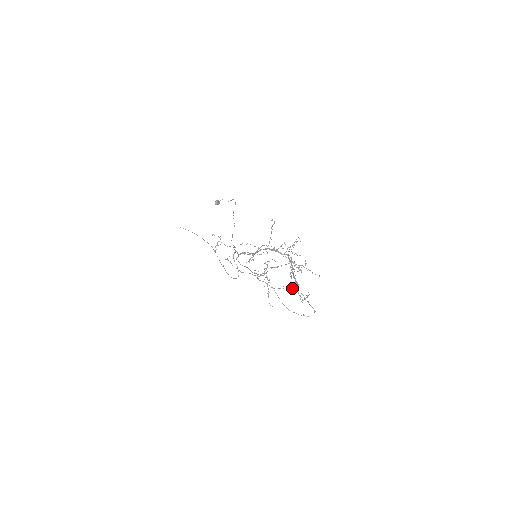
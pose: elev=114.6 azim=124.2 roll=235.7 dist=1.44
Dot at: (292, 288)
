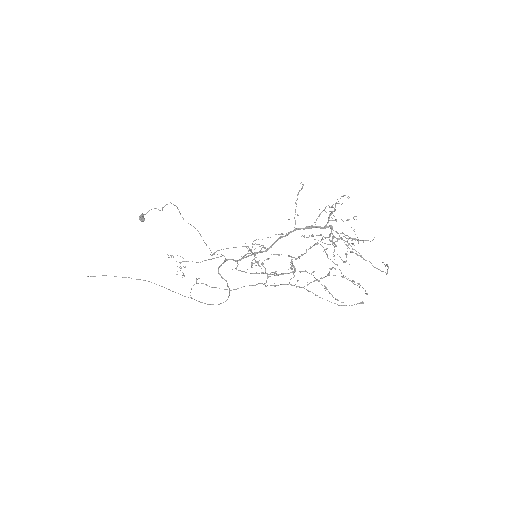
Dot at: occluded
